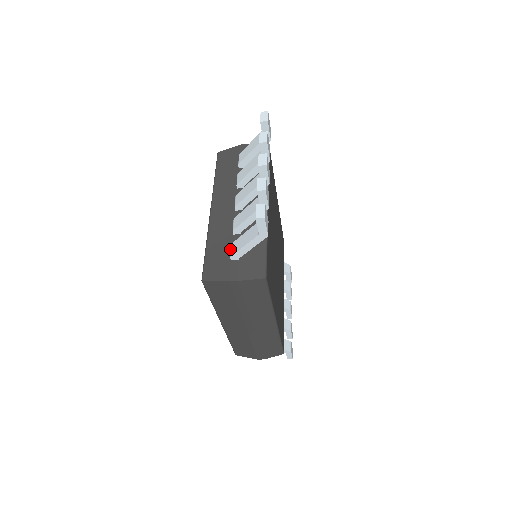
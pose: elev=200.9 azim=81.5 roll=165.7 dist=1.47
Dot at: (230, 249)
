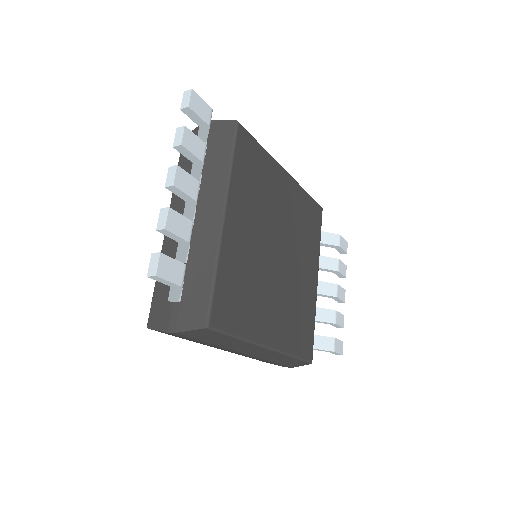
Dot at: occluded
